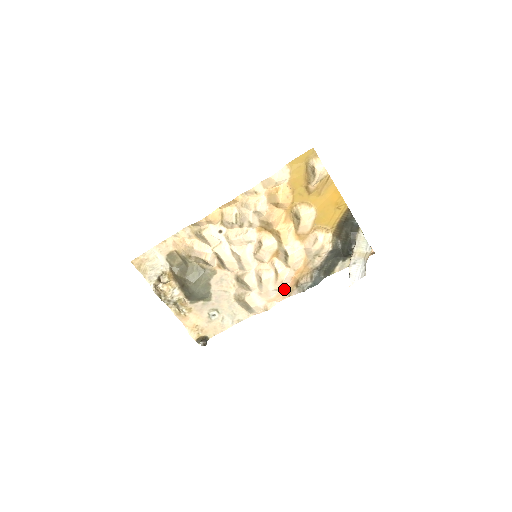
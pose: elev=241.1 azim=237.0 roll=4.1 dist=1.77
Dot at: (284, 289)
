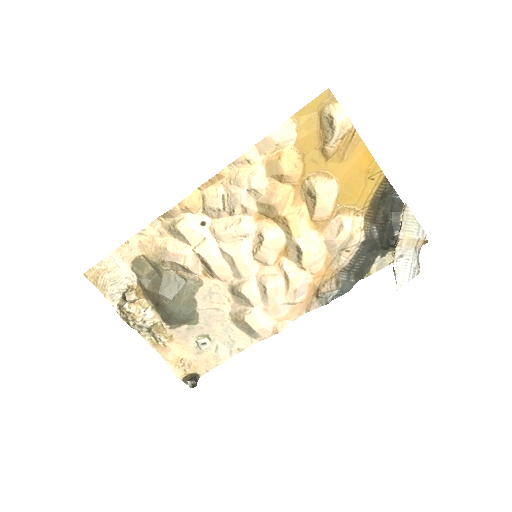
Dot at: (299, 302)
